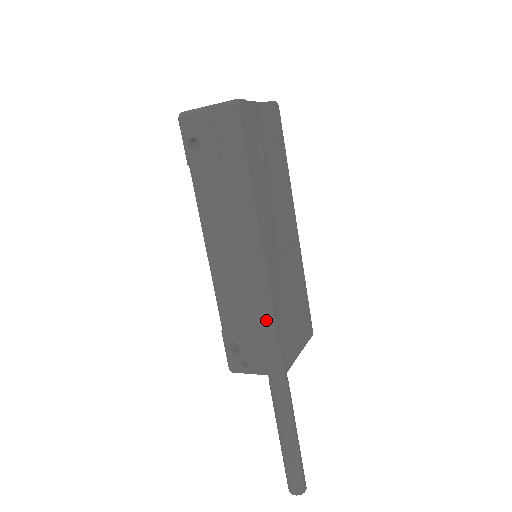
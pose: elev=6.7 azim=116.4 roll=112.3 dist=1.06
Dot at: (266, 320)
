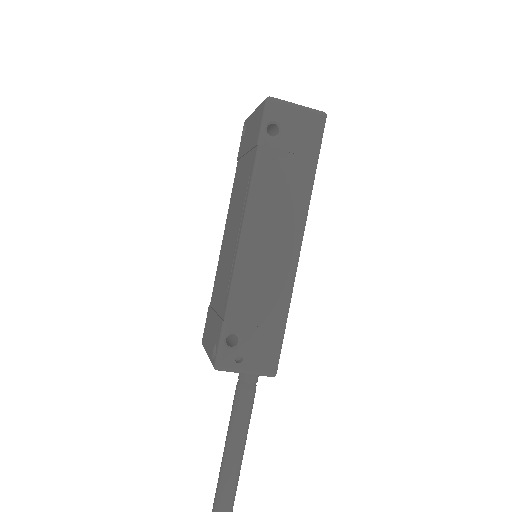
Dot at: (281, 315)
